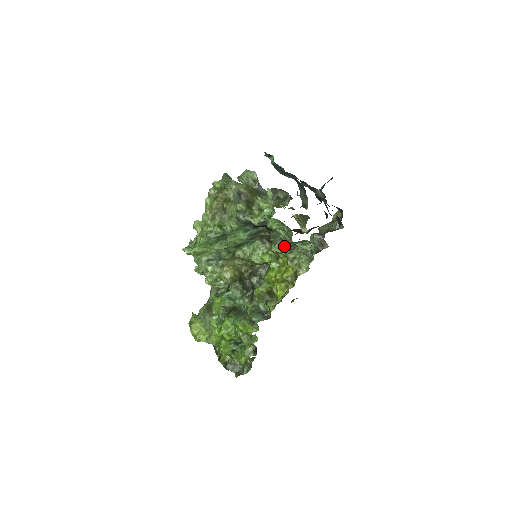
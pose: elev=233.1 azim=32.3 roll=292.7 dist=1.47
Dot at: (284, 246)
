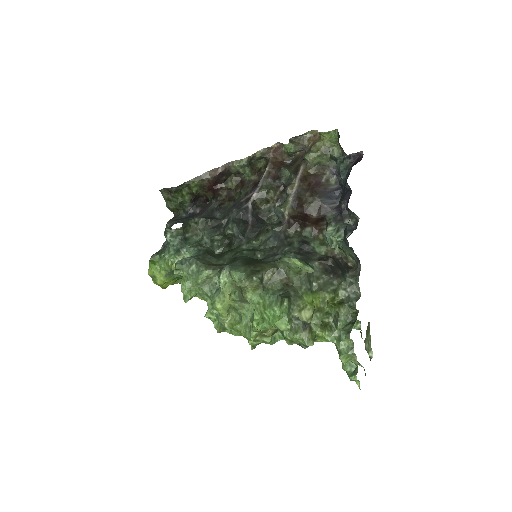
Dot at: occluded
